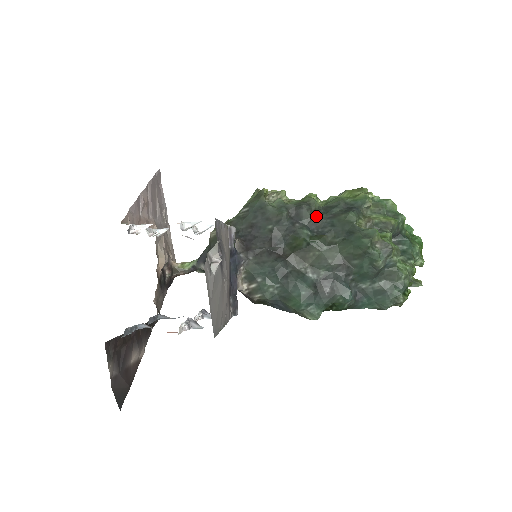
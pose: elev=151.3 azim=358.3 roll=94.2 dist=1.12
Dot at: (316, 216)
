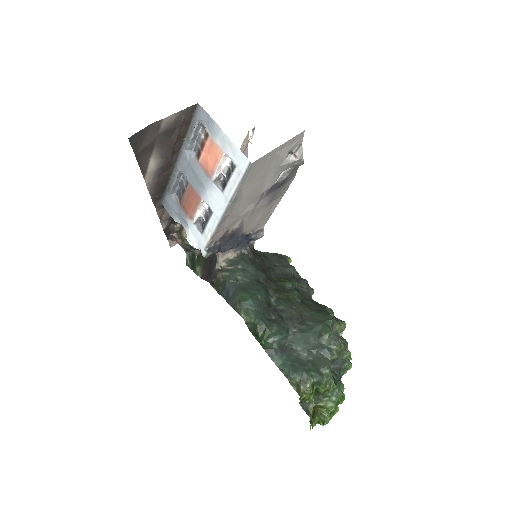
Dot at: (308, 292)
